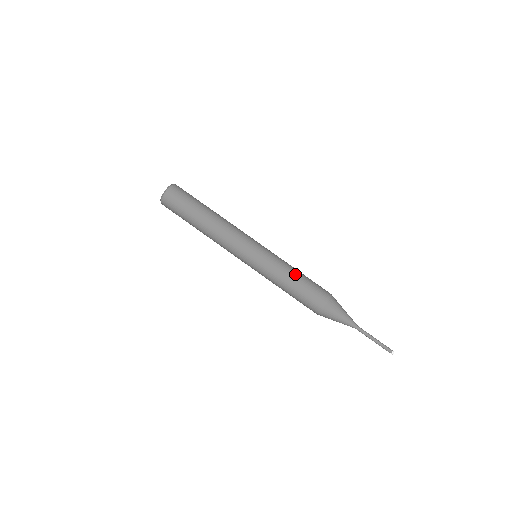
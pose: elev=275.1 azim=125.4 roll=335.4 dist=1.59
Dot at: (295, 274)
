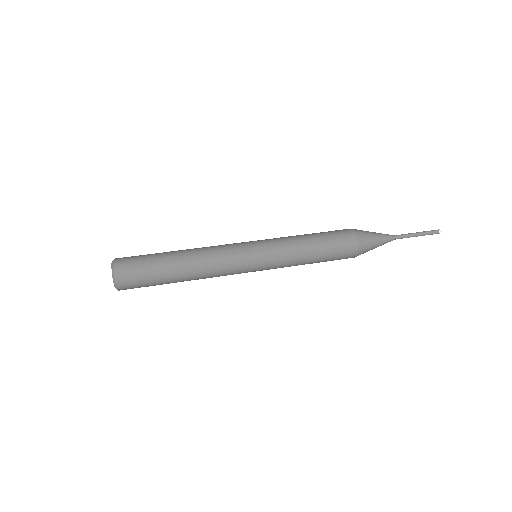
Dot at: occluded
